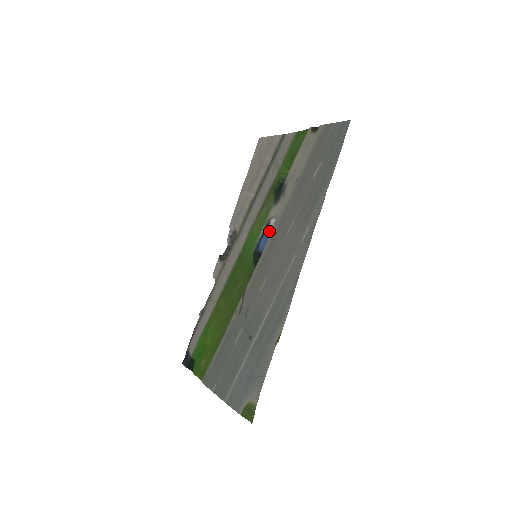
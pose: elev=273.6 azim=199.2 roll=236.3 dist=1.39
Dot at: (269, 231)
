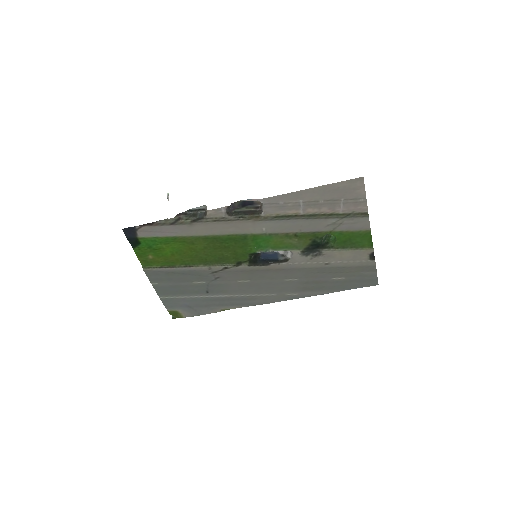
Dot at: occluded
